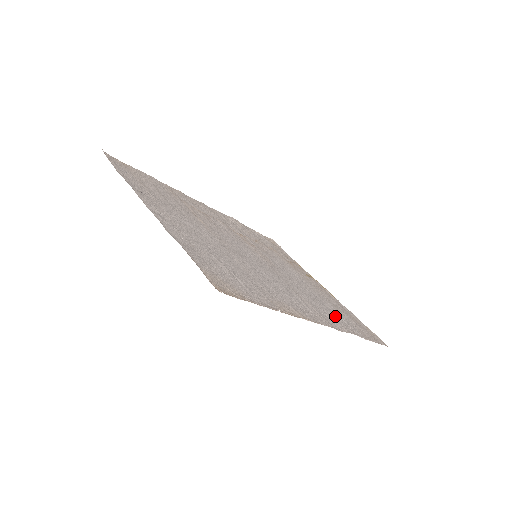
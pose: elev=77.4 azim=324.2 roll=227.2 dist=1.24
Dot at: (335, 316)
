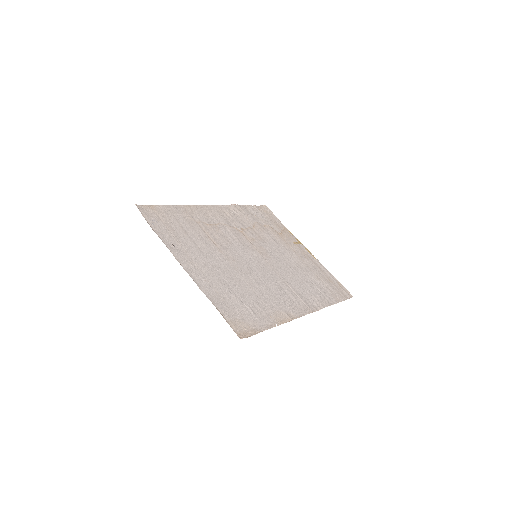
Dot at: (314, 292)
